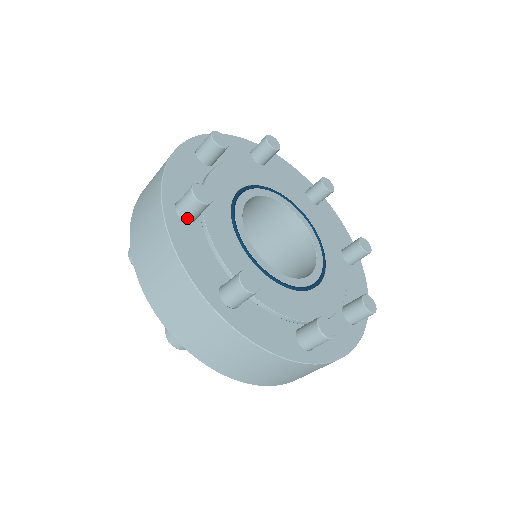
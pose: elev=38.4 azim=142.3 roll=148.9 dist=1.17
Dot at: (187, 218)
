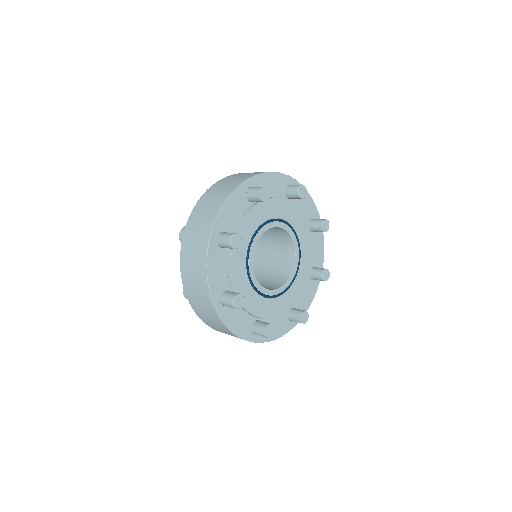
Dot at: occluded
